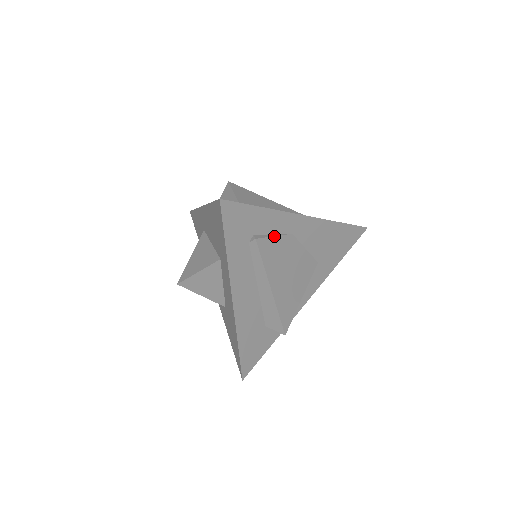
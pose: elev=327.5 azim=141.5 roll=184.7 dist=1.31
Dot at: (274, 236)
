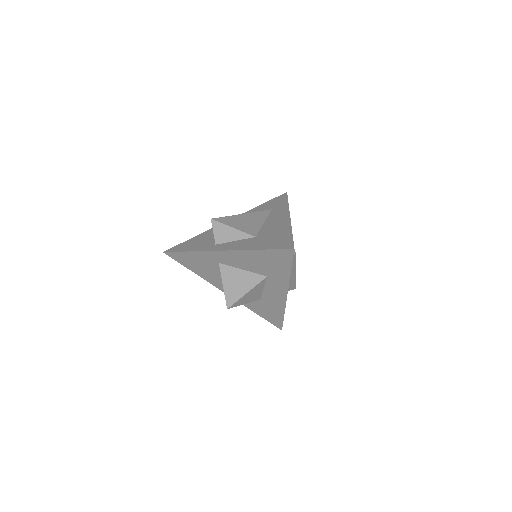
Dot at: occluded
